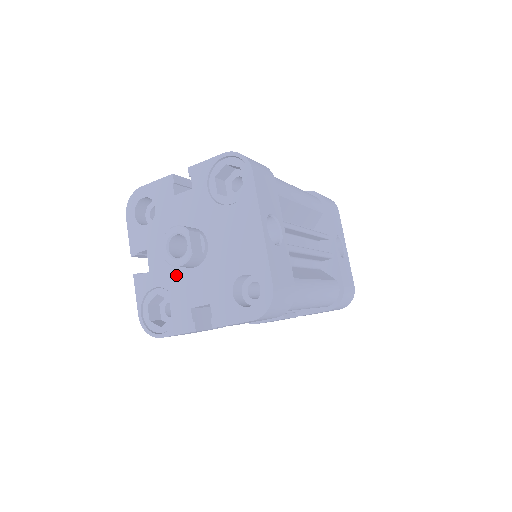
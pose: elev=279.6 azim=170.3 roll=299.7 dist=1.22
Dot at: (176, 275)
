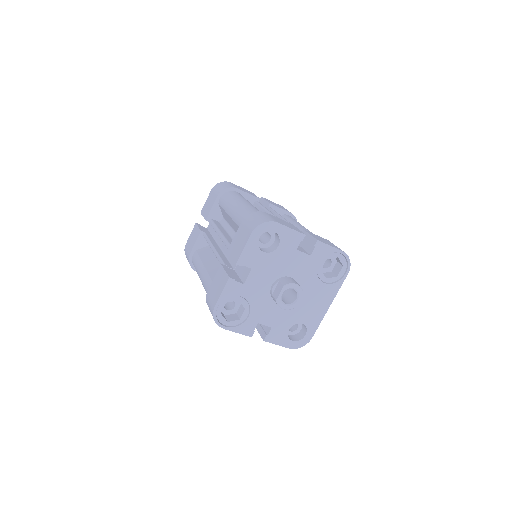
Dot at: (262, 299)
